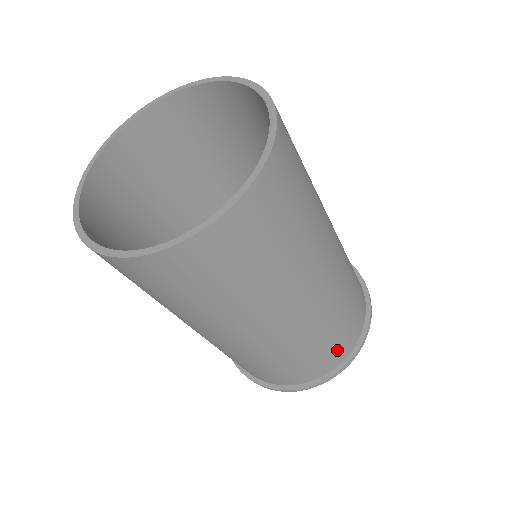
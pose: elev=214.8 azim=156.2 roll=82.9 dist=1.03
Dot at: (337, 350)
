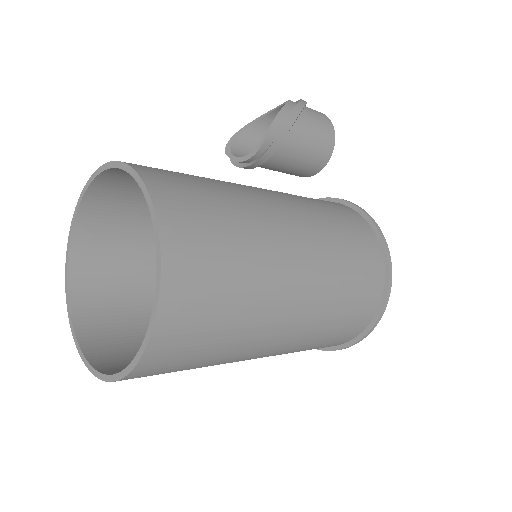
Dot at: (345, 335)
